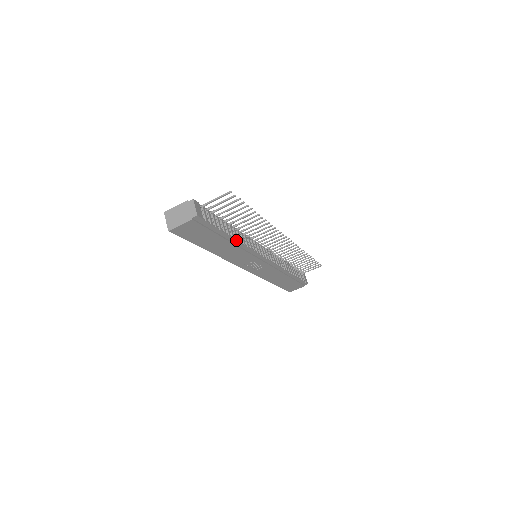
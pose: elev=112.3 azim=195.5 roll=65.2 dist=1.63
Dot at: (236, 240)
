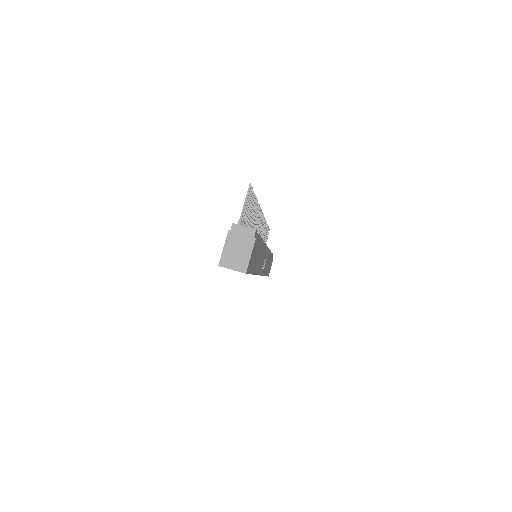
Dot at: (262, 241)
